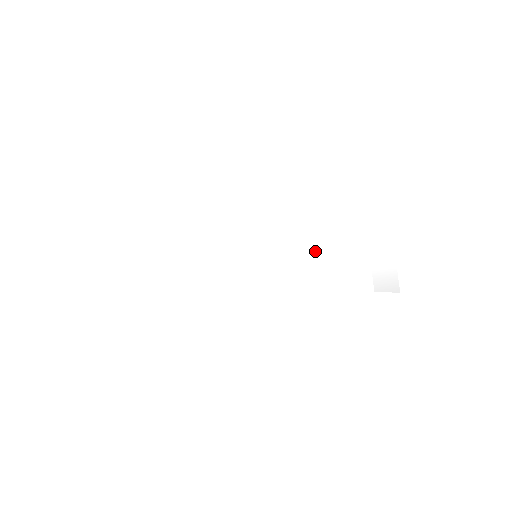
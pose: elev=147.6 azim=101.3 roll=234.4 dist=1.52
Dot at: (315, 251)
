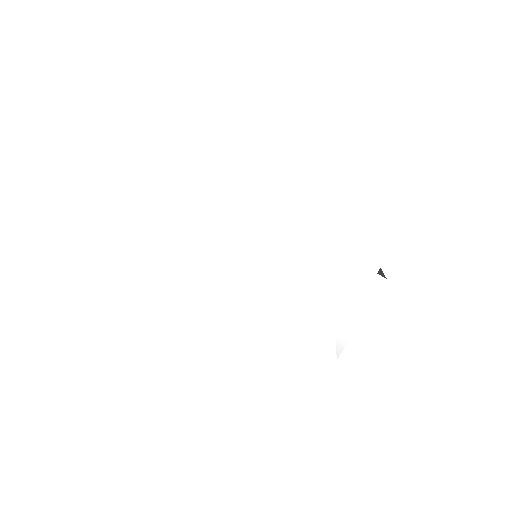
Dot at: (293, 286)
